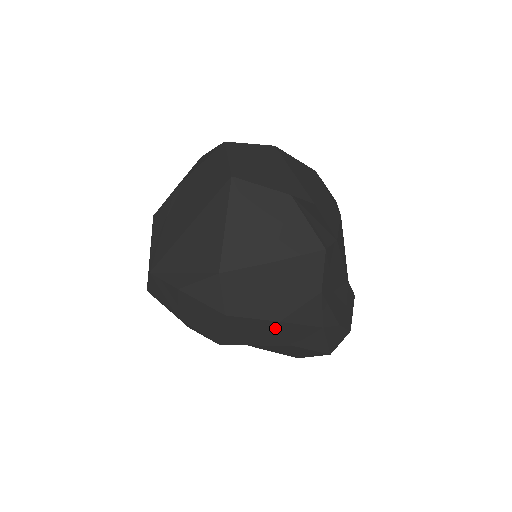
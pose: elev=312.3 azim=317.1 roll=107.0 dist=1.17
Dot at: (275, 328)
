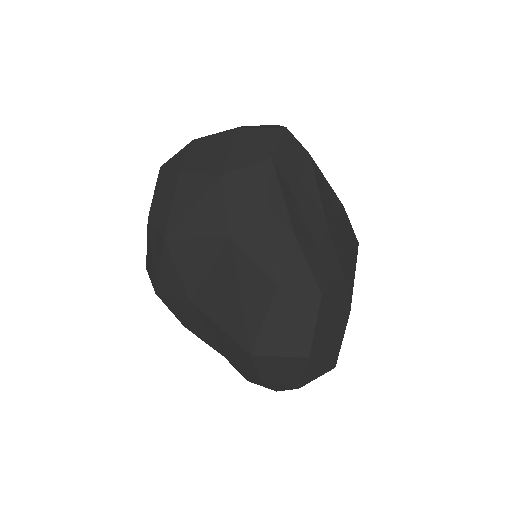
Dot at: (217, 192)
